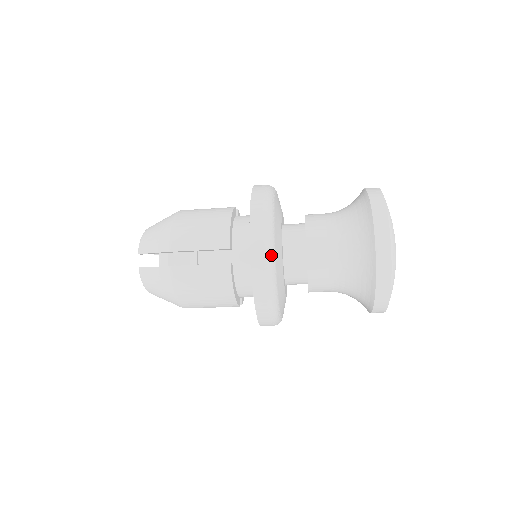
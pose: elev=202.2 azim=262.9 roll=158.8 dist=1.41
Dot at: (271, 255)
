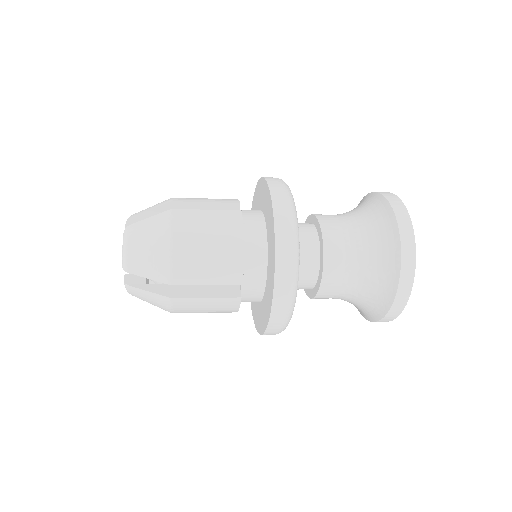
Dot at: (293, 306)
